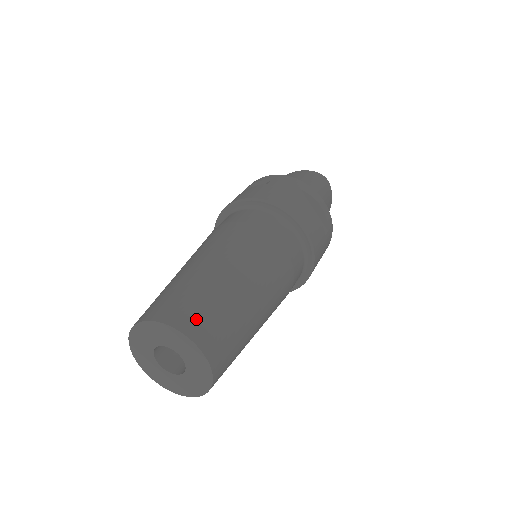
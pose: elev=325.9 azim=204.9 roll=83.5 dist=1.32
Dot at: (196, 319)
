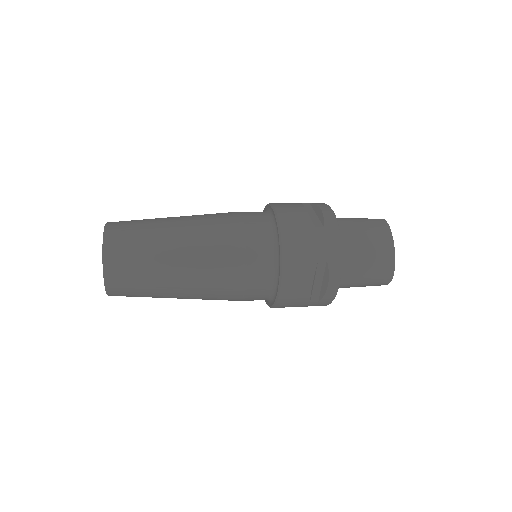
Dot at: (123, 221)
